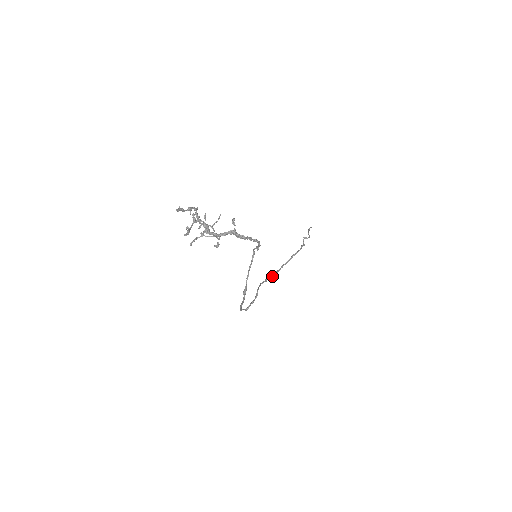
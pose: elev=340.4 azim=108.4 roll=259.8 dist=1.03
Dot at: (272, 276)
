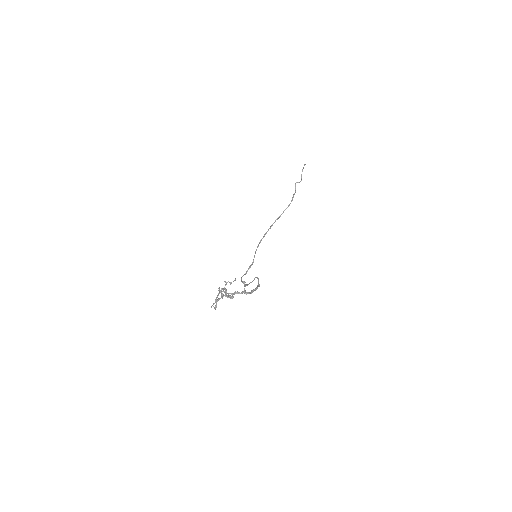
Dot at: occluded
